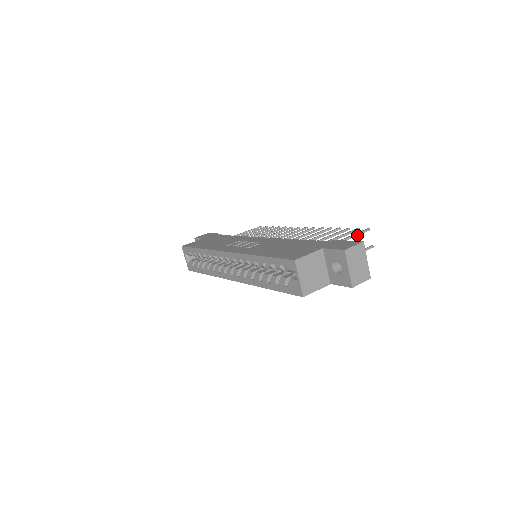
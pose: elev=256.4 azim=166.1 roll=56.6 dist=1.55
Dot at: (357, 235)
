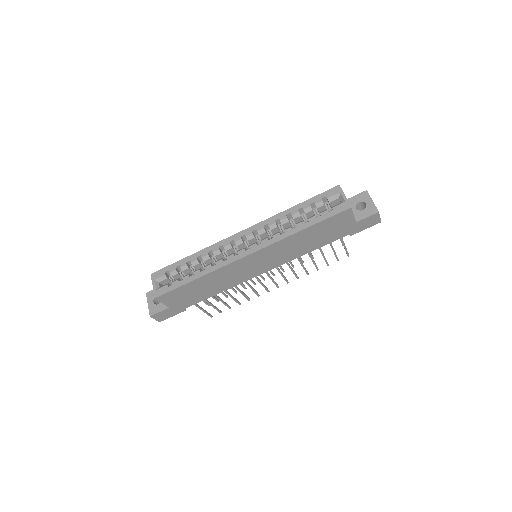
Dot at: occluded
